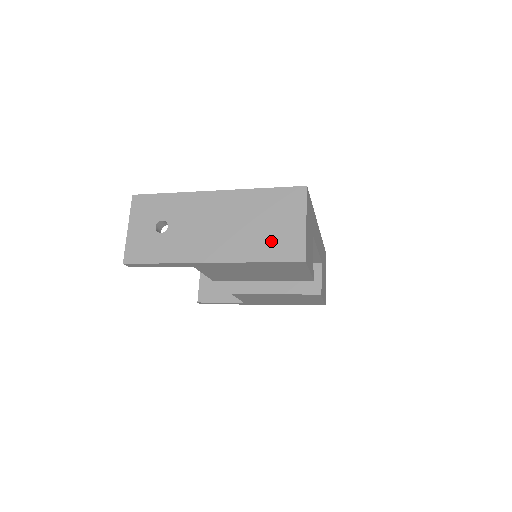
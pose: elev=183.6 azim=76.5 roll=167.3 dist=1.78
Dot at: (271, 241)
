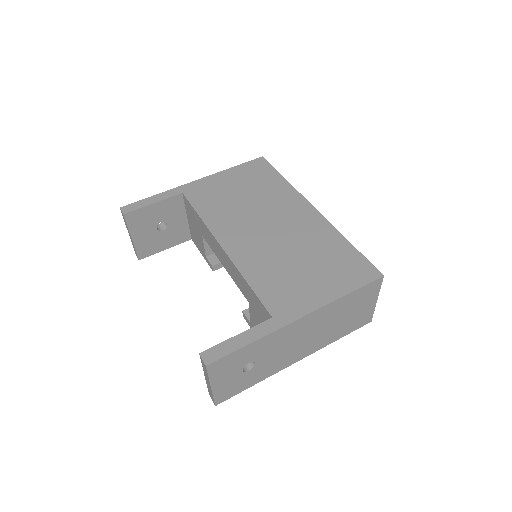
Dot at: (349, 324)
